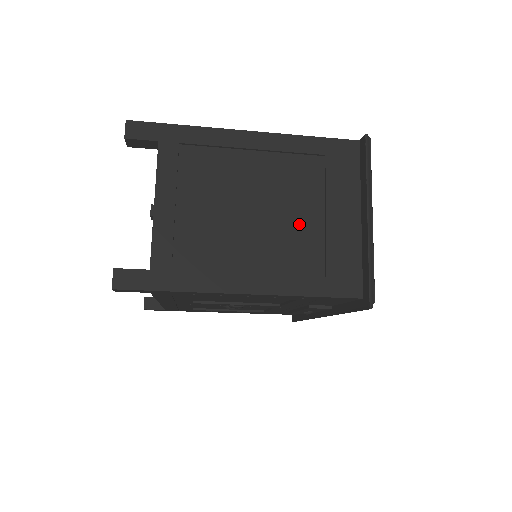
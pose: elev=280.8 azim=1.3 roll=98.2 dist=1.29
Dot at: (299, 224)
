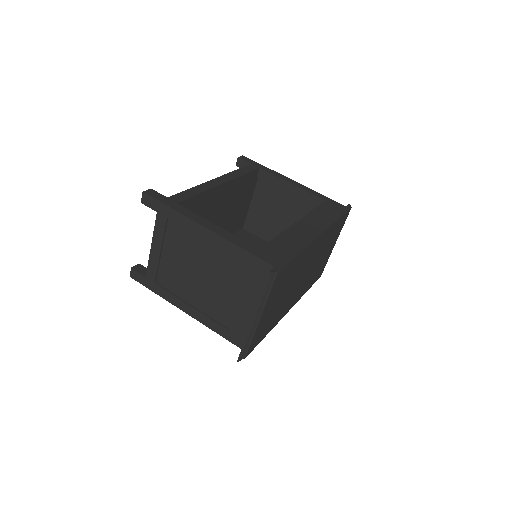
Dot at: (222, 295)
